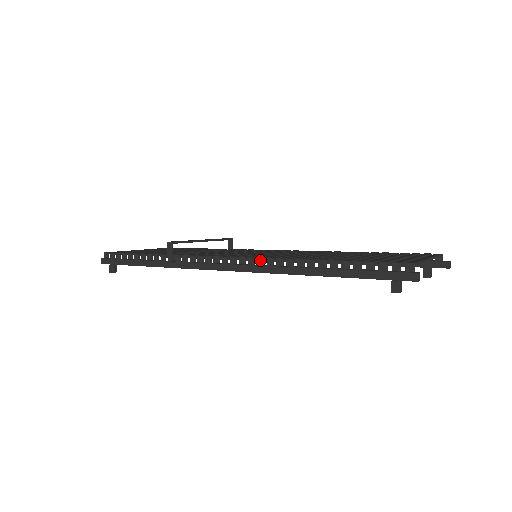
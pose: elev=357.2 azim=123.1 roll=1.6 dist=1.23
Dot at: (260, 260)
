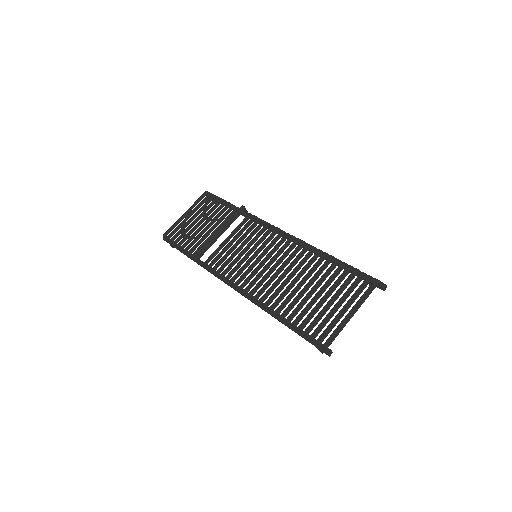
Dot at: (249, 297)
